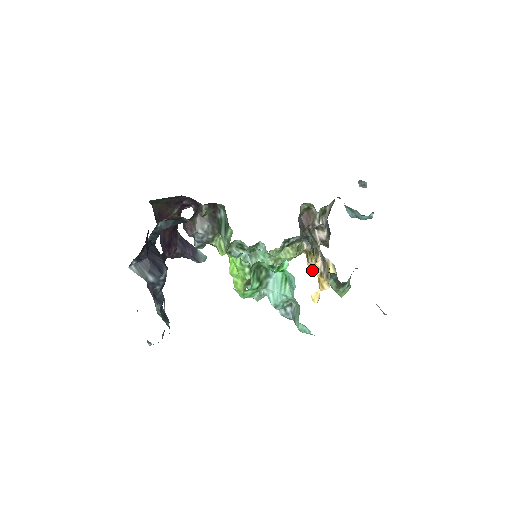
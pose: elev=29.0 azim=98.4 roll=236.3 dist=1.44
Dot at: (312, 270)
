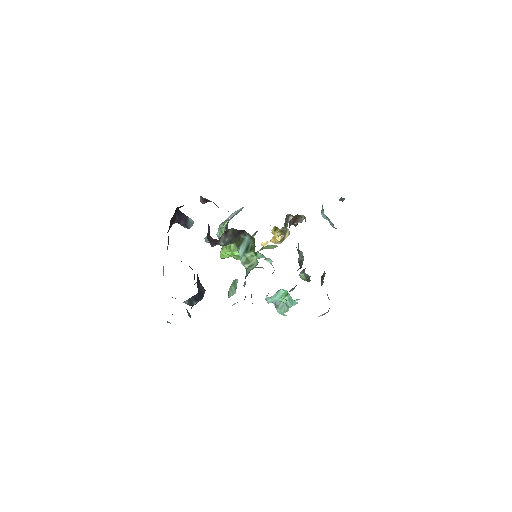
Dot at: (274, 234)
